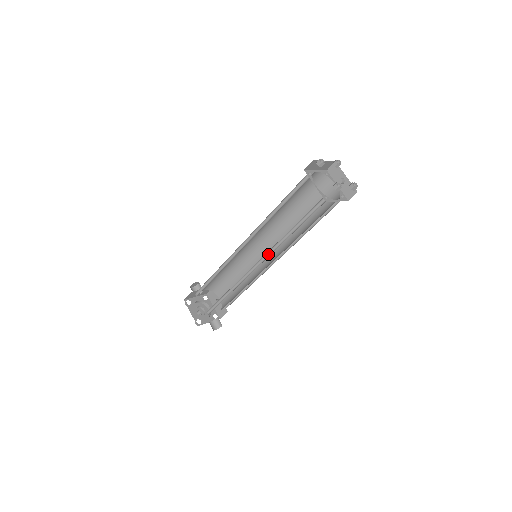
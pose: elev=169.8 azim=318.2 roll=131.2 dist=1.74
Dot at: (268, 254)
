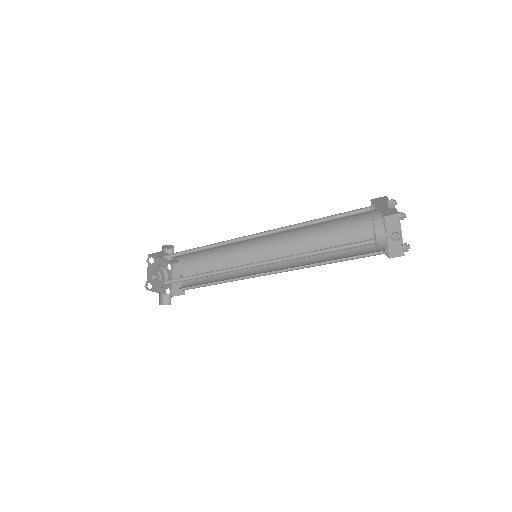
Dot at: (274, 261)
